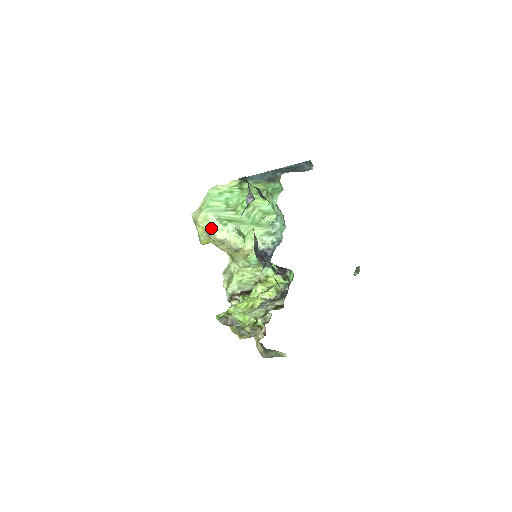
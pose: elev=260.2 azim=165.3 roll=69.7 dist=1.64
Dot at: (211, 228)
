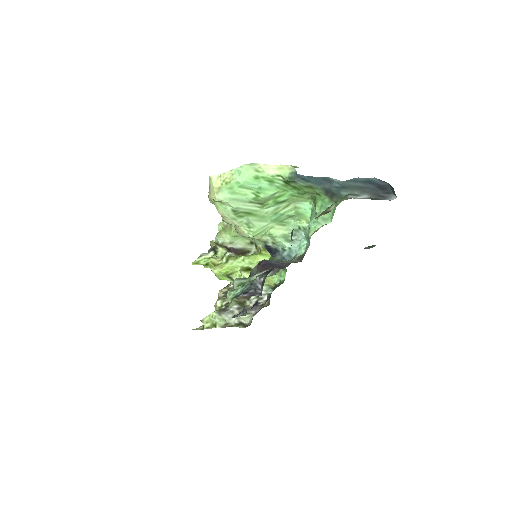
Dot at: (222, 212)
